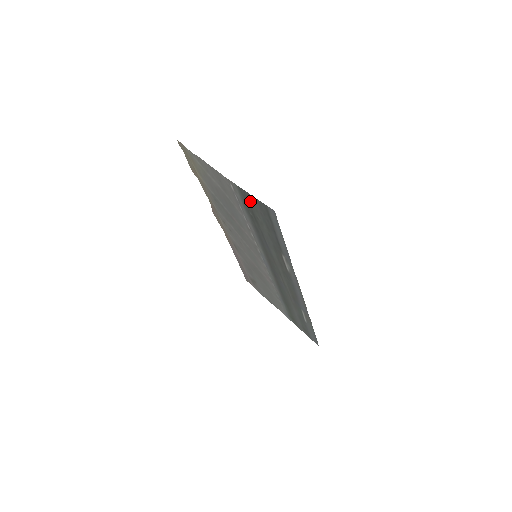
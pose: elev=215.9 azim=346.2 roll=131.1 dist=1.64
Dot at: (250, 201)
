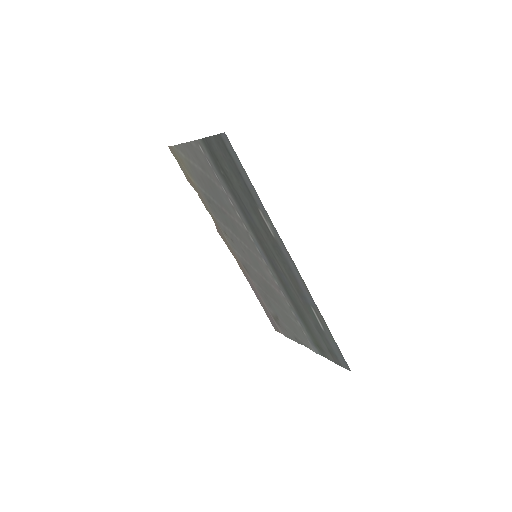
Dot at: (213, 149)
